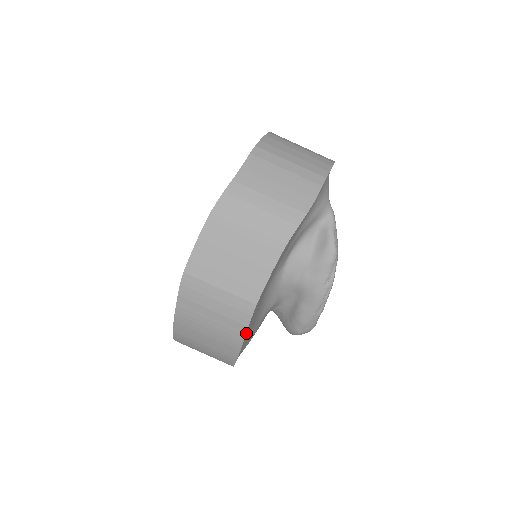
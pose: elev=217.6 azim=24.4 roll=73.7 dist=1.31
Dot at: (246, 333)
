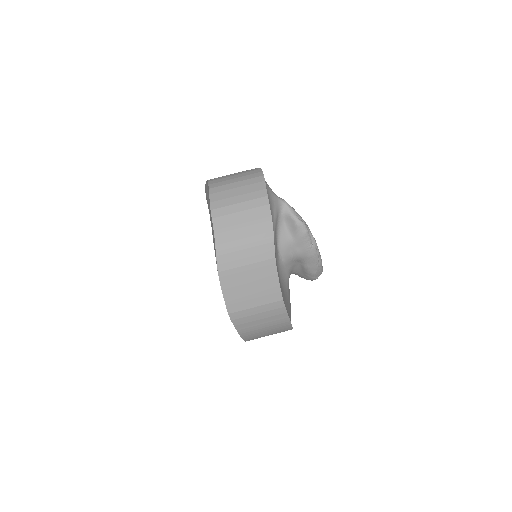
Dot at: (288, 316)
